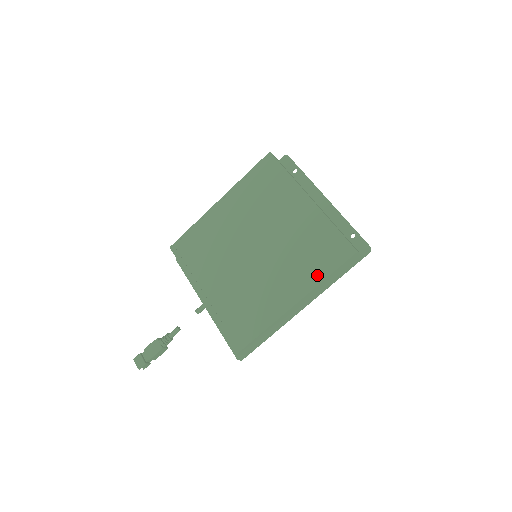
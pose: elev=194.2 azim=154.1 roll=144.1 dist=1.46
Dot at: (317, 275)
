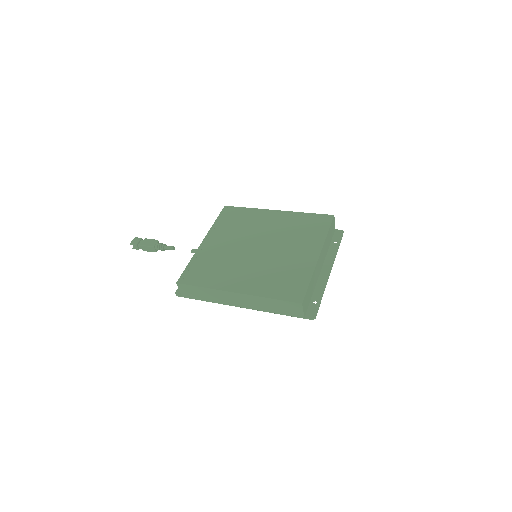
Dot at: (267, 292)
